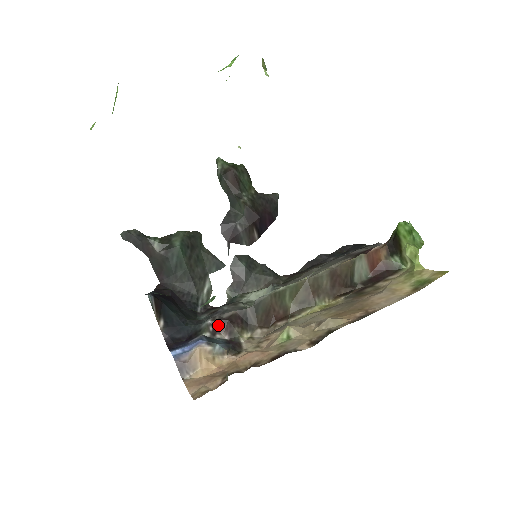
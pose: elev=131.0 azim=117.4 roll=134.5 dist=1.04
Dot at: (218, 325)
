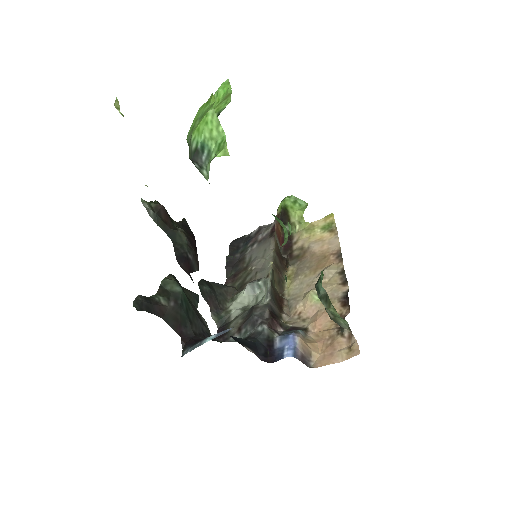
Dot at: (271, 325)
